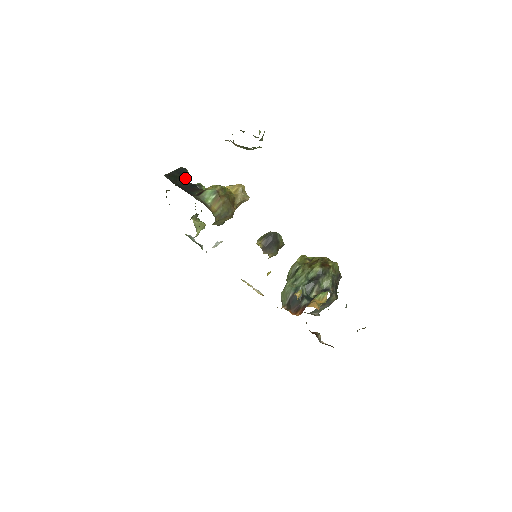
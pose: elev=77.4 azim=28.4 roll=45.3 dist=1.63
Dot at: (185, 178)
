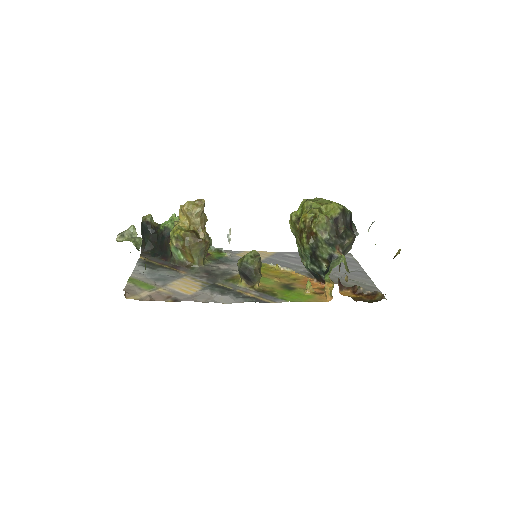
Dot at: (153, 231)
